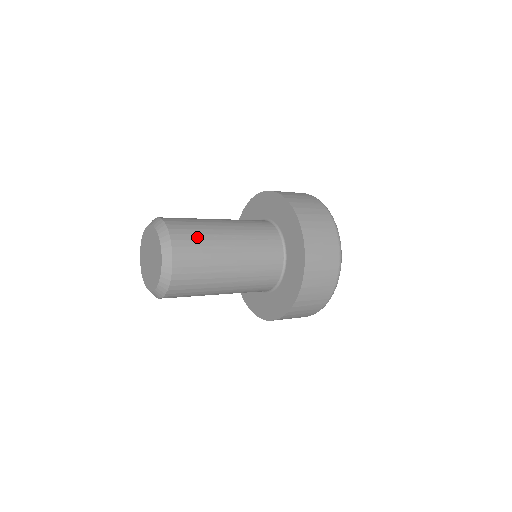
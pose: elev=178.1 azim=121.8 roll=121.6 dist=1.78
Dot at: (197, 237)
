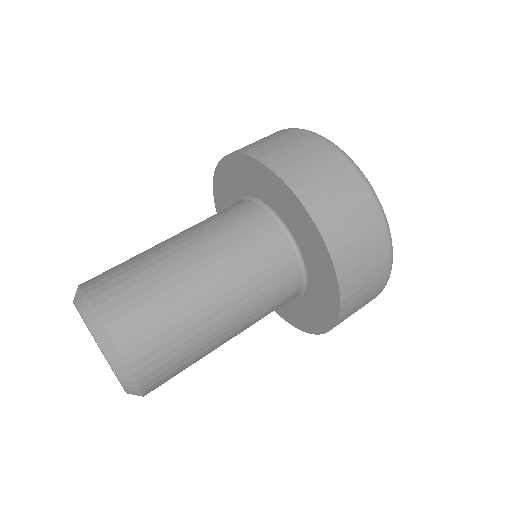
Dot at: (163, 325)
